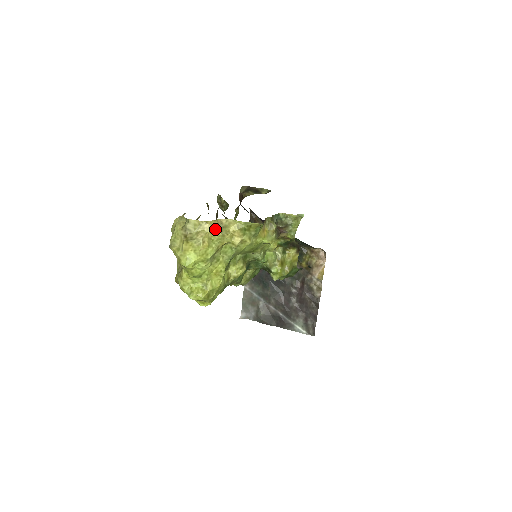
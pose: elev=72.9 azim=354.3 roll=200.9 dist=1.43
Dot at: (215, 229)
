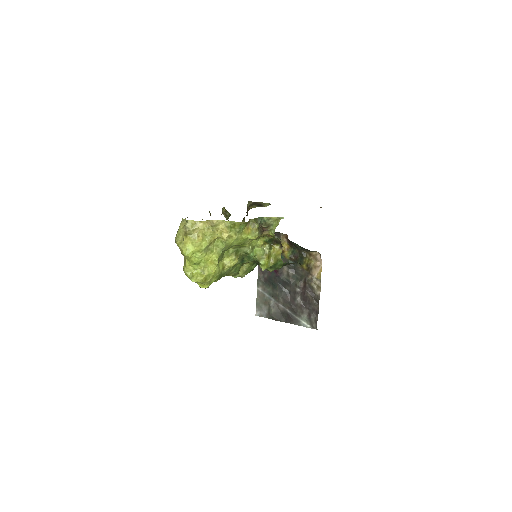
Dot at: (207, 227)
